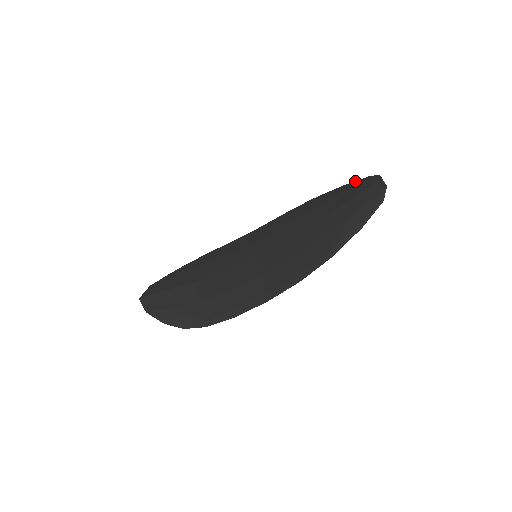
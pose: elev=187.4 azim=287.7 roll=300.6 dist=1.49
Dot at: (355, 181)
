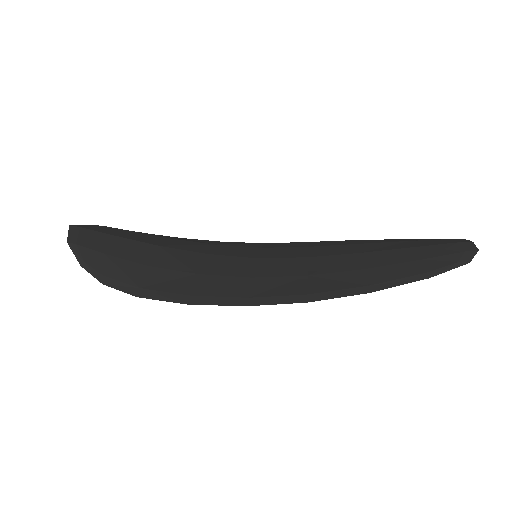
Dot at: occluded
